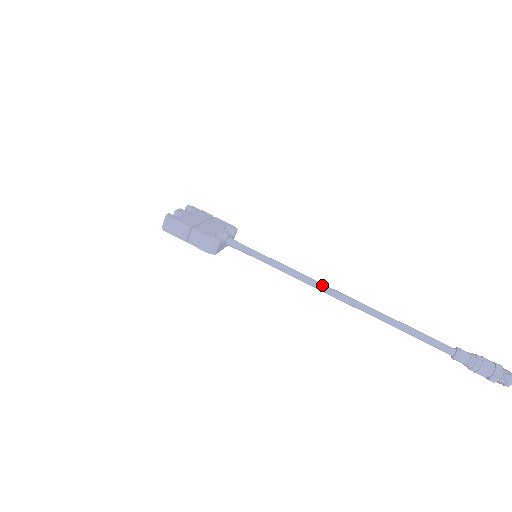
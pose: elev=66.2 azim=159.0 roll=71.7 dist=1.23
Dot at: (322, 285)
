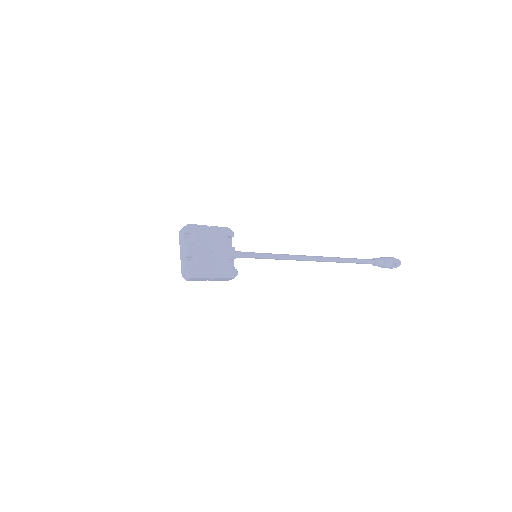
Dot at: (304, 259)
